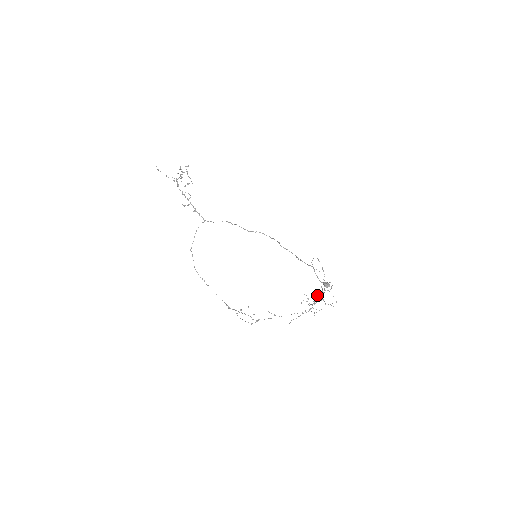
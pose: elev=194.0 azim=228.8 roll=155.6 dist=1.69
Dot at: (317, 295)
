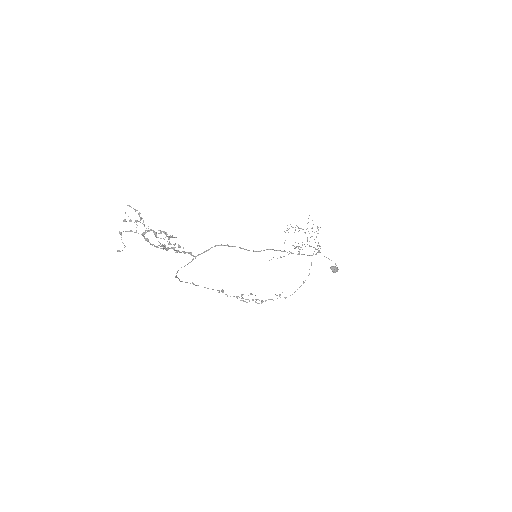
Dot at: occluded
